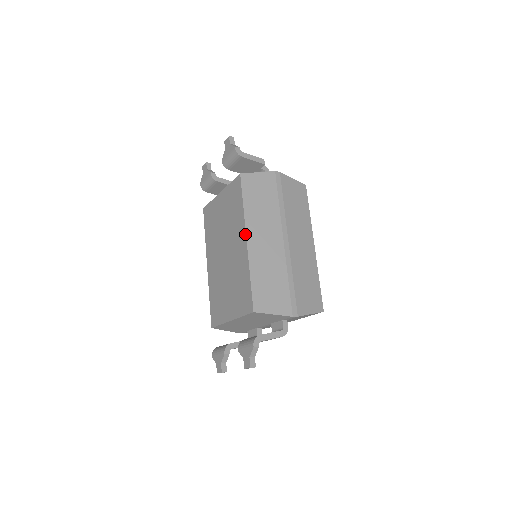
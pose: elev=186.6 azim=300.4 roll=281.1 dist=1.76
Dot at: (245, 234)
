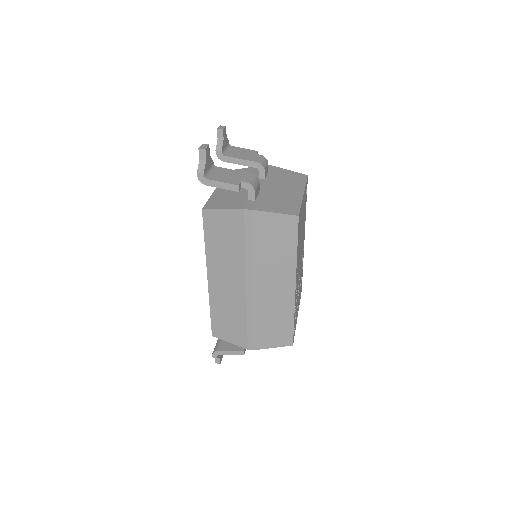
Dot at: (207, 272)
